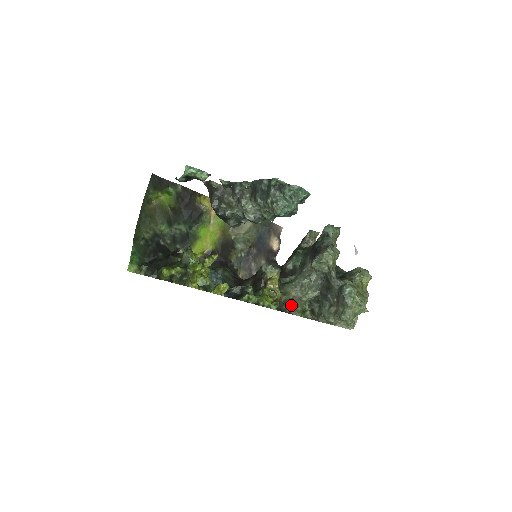
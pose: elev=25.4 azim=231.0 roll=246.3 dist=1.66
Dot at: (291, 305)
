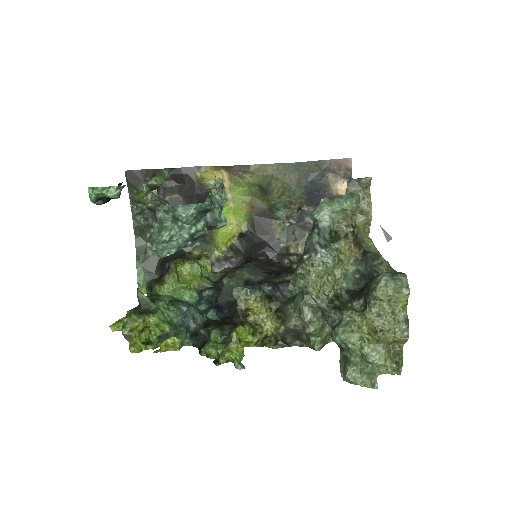
Dot at: (300, 334)
